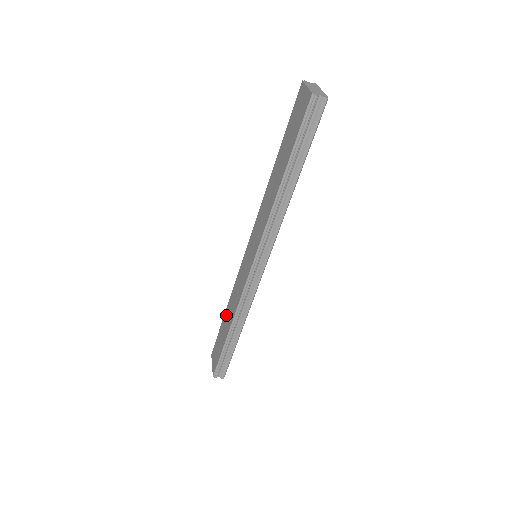
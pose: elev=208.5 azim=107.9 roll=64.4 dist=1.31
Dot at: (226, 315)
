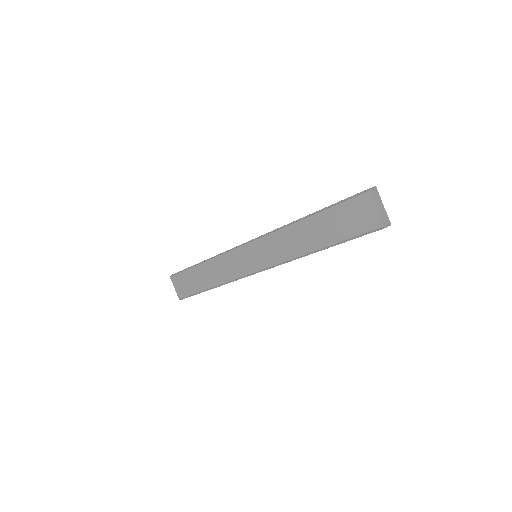
Dot at: (202, 270)
